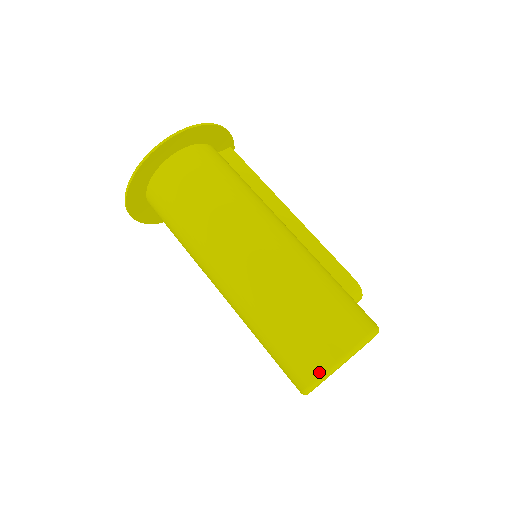
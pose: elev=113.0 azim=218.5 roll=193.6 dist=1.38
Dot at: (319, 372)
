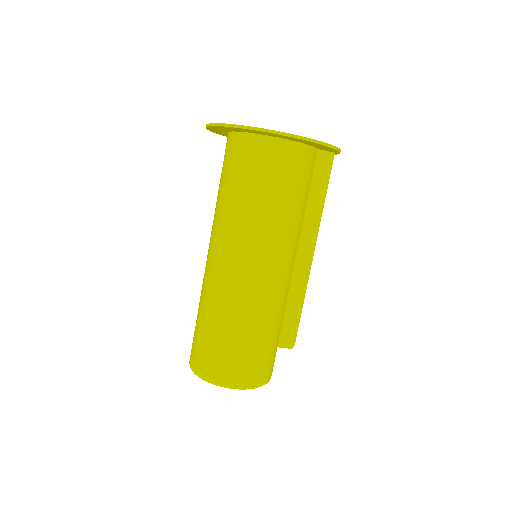
Dot at: (199, 373)
